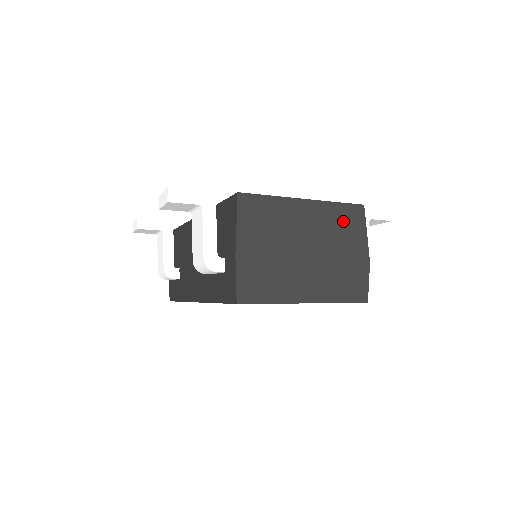
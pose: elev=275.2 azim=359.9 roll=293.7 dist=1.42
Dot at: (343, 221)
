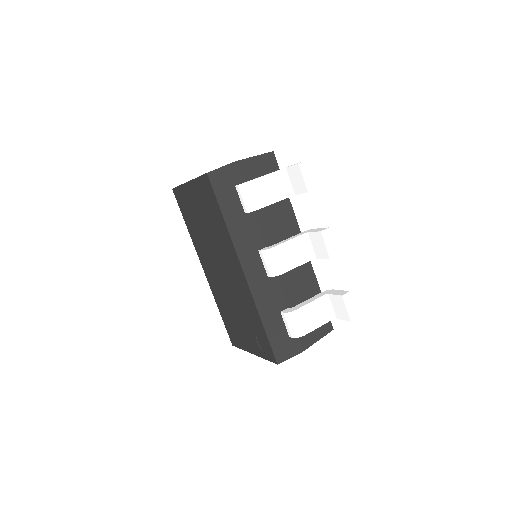
Dot at: occluded
